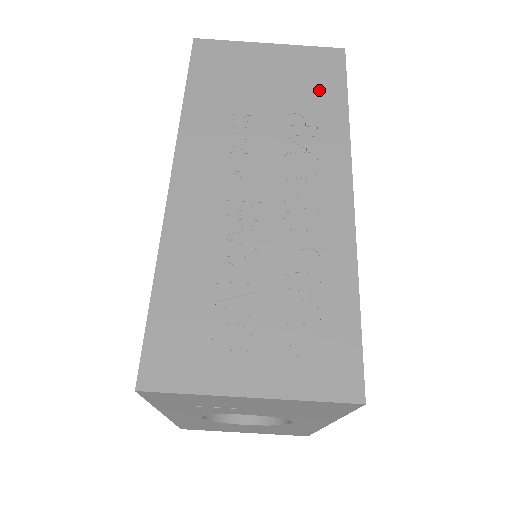
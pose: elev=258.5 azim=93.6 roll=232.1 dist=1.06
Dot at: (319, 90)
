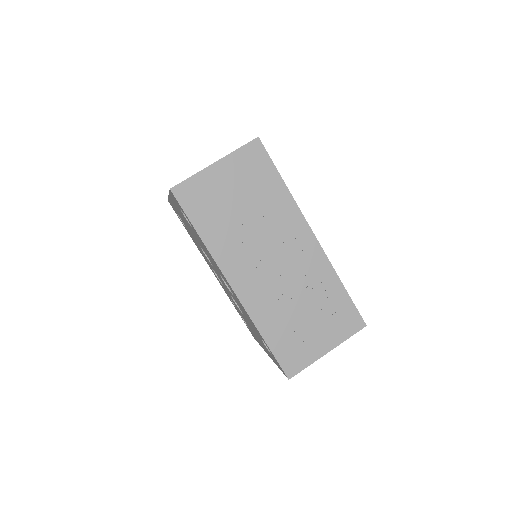
Dot at: (264, 181)
